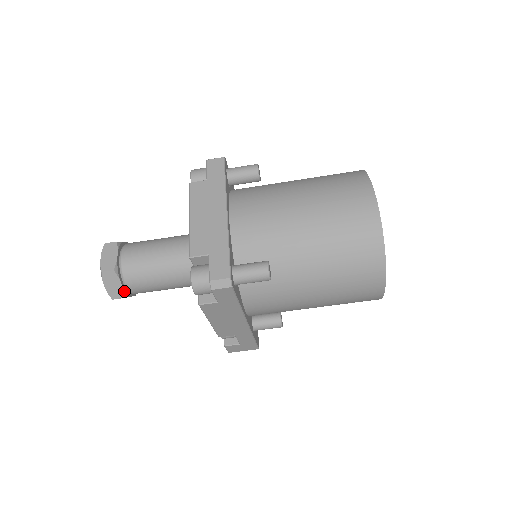
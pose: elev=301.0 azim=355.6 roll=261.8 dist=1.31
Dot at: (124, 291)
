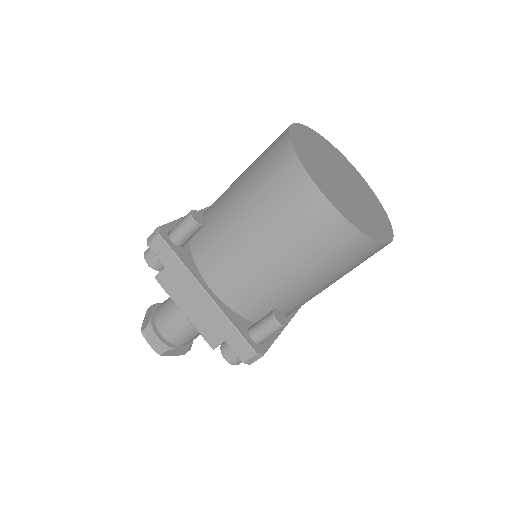
Dot at: (186, 348)
